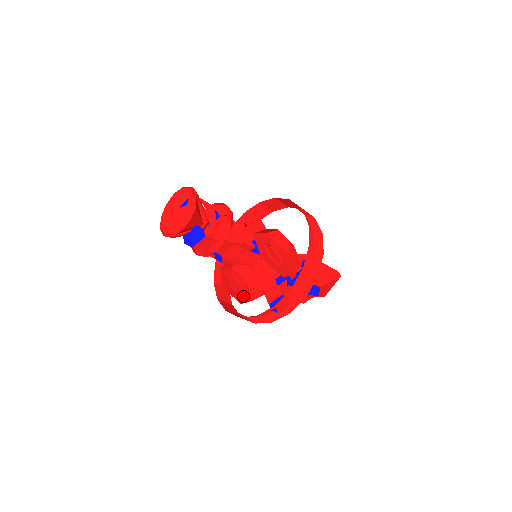
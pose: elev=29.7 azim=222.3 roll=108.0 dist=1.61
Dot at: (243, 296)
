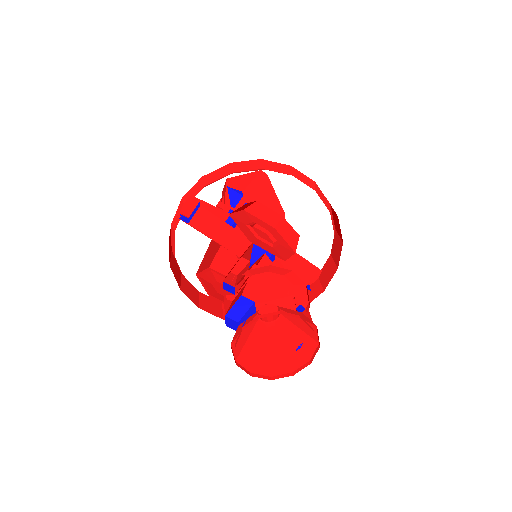
Dot at: occluded
